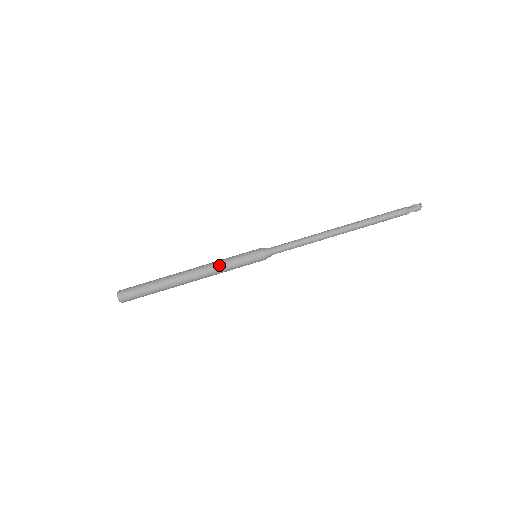
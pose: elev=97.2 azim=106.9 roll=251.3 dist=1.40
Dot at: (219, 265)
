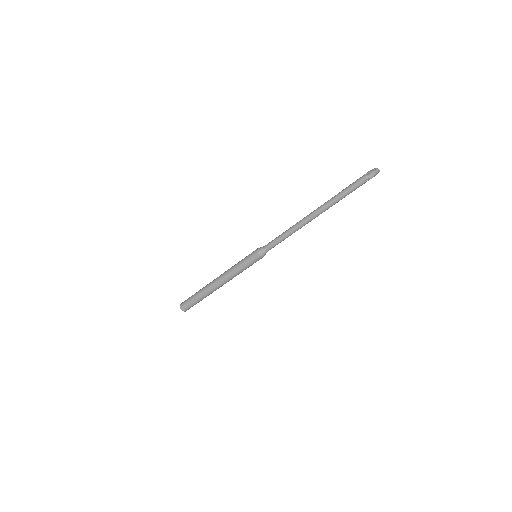
Dot at: (232, 273)
